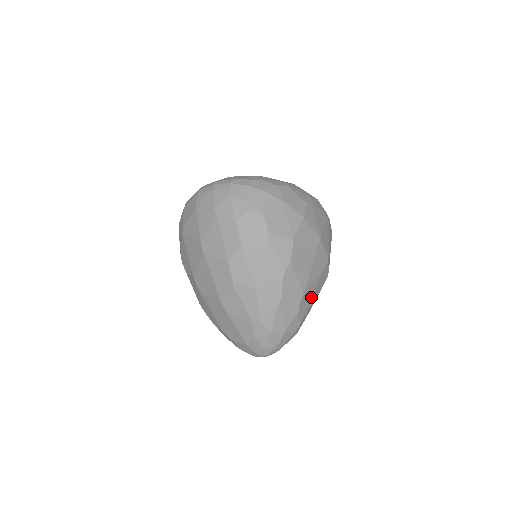
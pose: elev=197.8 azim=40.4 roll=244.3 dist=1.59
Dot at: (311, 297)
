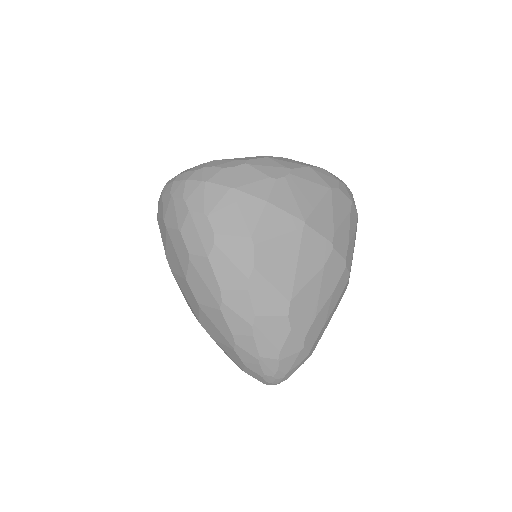
Dot at: (313, 303)
